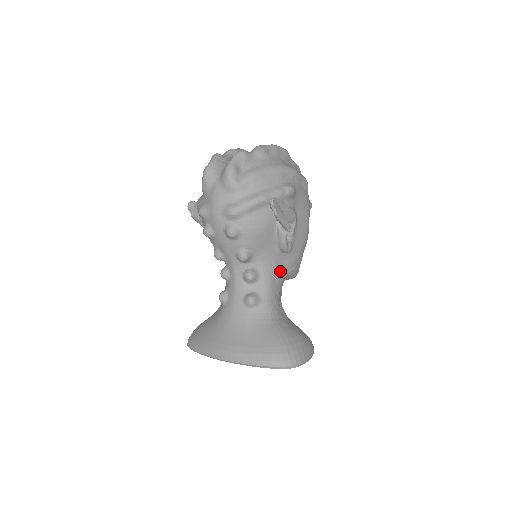
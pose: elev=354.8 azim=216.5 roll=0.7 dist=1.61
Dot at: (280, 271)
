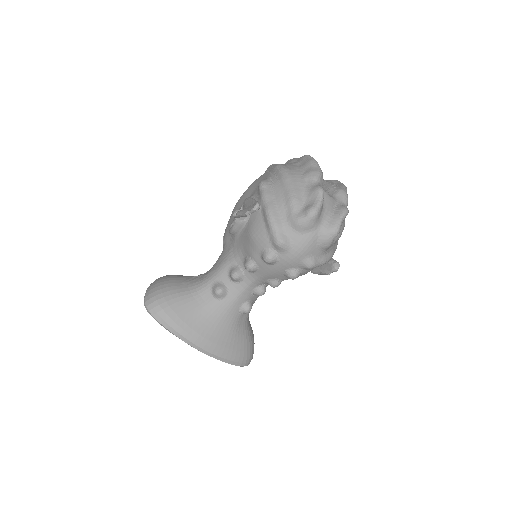
Dot at: occluded
